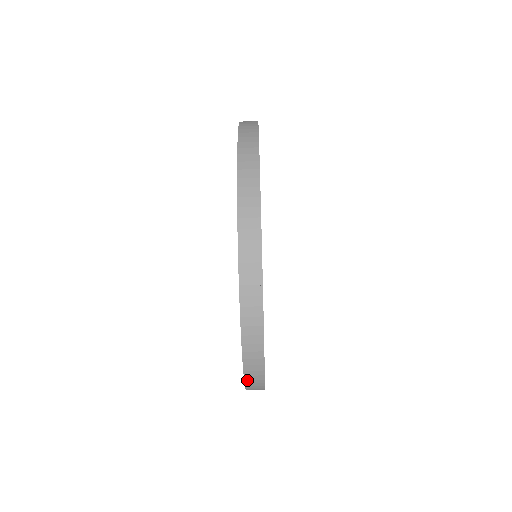
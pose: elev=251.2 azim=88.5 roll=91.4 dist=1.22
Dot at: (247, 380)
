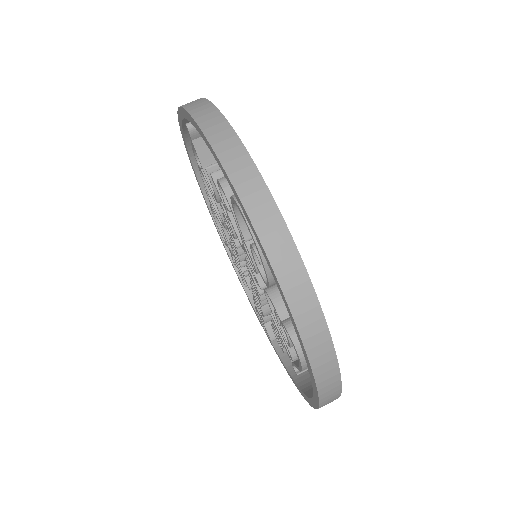
Dot at: (281, 279)
